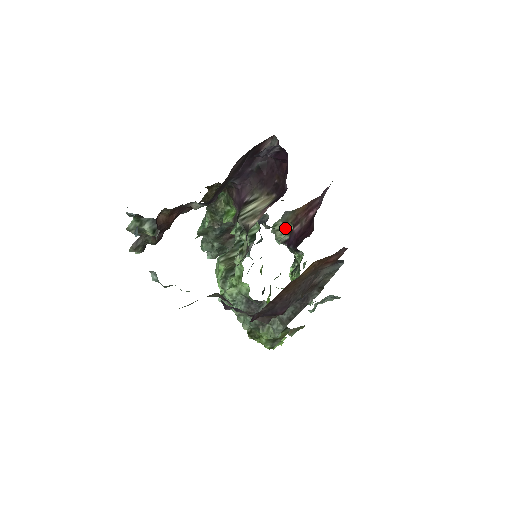
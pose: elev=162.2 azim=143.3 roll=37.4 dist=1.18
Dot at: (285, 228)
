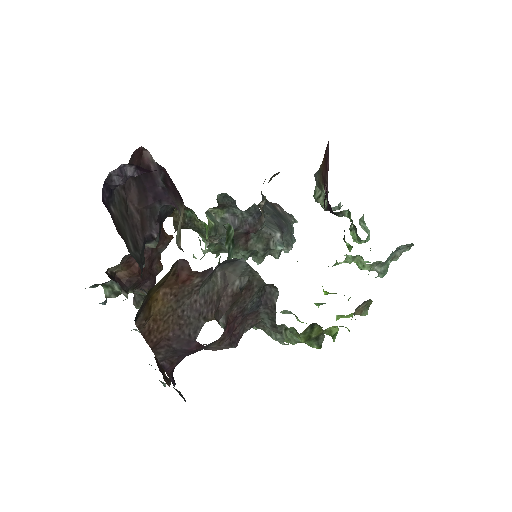
Dot at: (322, 192)
